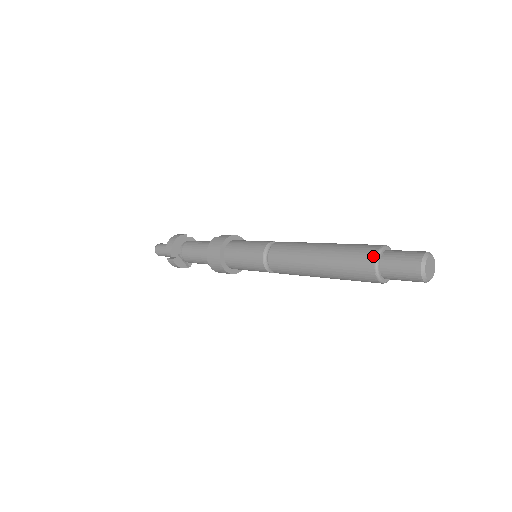
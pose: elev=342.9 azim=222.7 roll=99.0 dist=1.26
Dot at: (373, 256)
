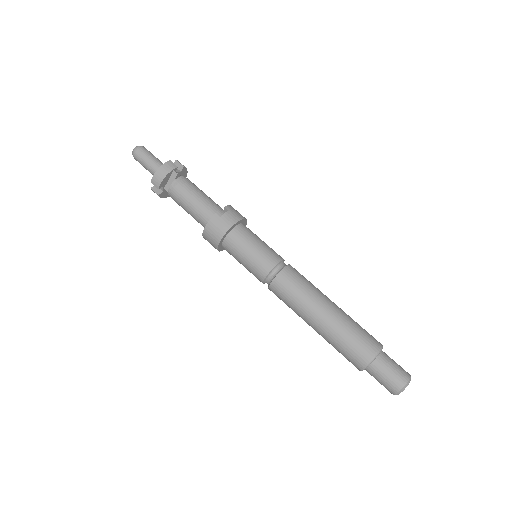
Dot at: (365, 362)
